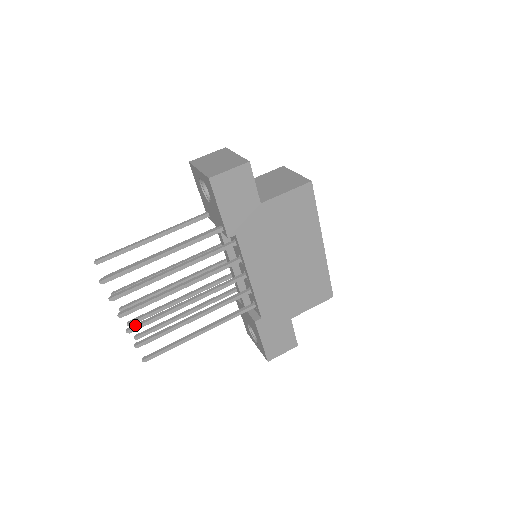
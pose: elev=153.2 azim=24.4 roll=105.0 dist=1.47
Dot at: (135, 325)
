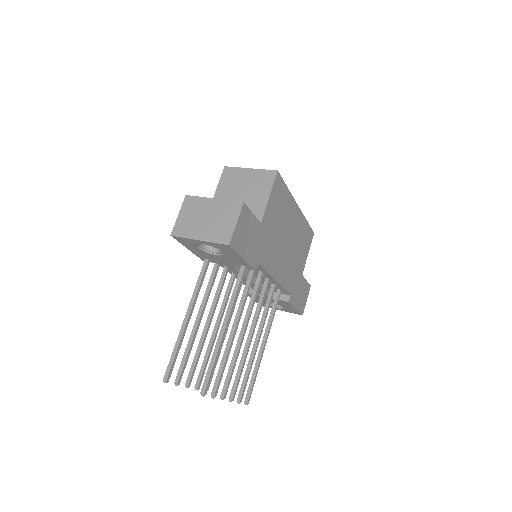
Dot at: (232, 391)
